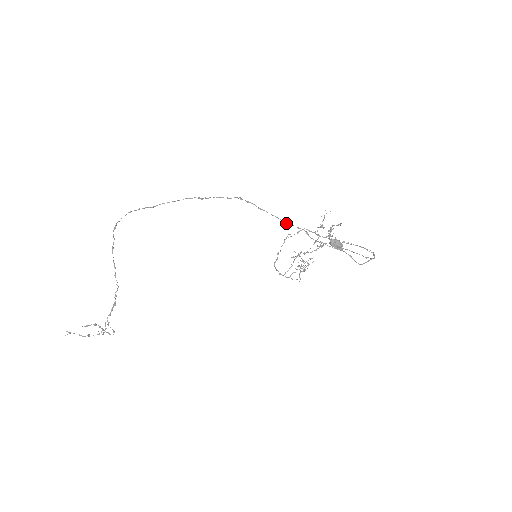
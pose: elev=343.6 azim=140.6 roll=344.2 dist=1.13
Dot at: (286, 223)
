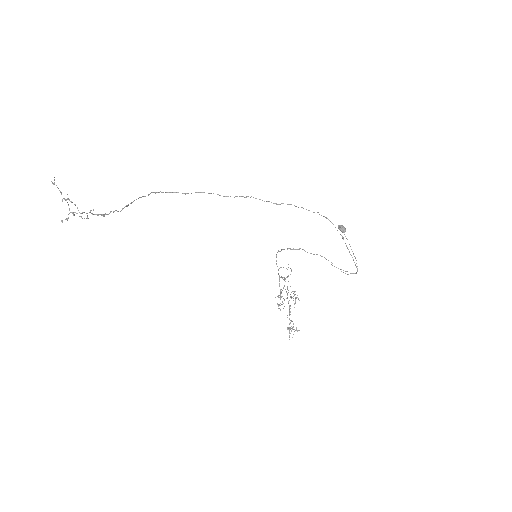
Dot at: occluded
